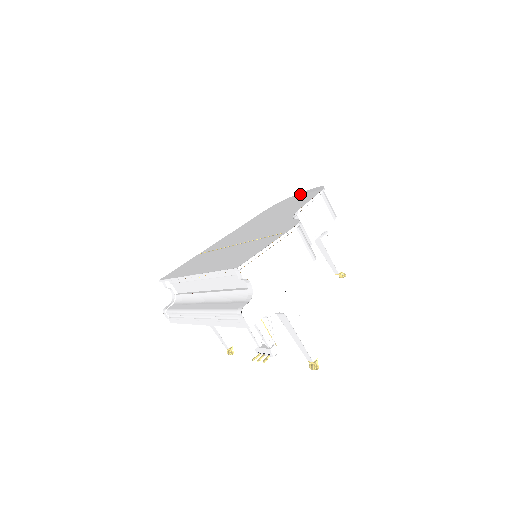
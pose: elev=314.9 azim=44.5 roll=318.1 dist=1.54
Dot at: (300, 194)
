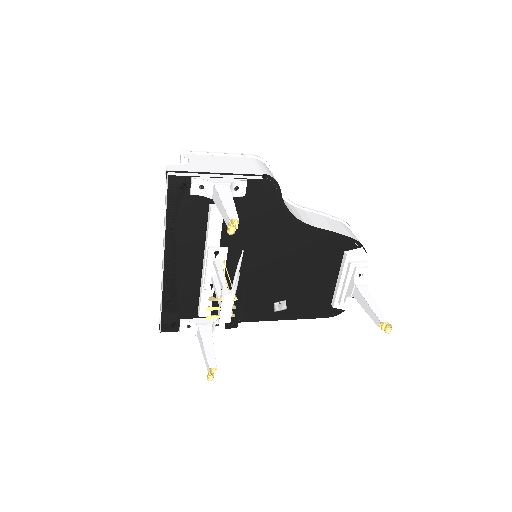
Dot at: occluded
